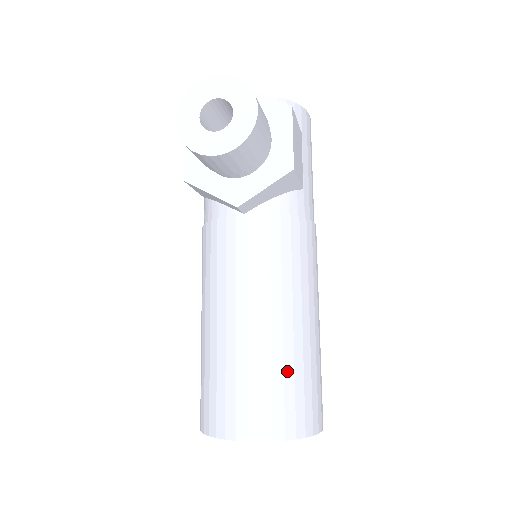
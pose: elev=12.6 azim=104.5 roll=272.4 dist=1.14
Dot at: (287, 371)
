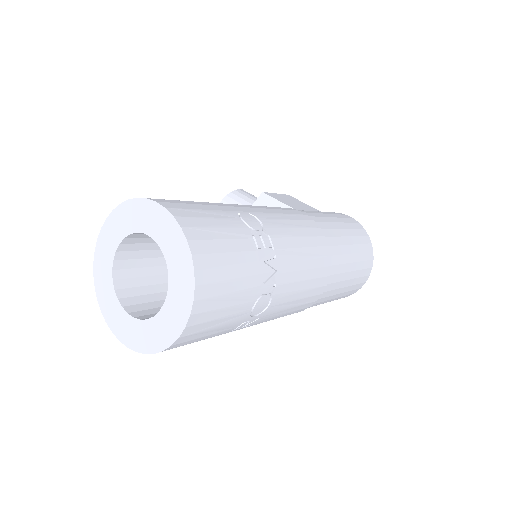
Dot at: occluded
